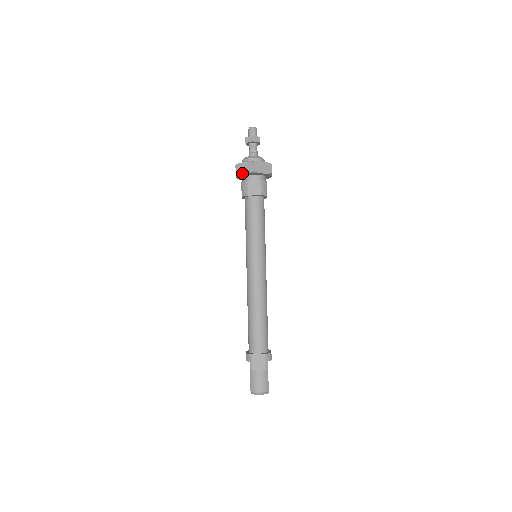
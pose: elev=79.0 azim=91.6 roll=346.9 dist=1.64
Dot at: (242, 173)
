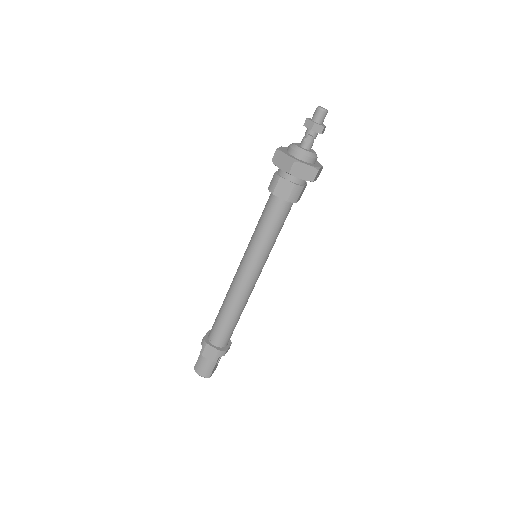
Dot at: (277, 165)
